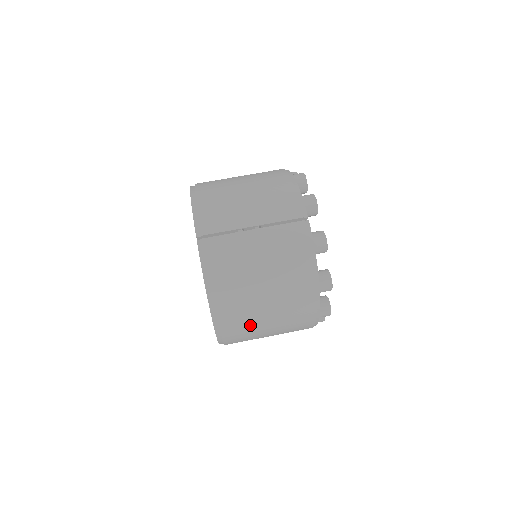
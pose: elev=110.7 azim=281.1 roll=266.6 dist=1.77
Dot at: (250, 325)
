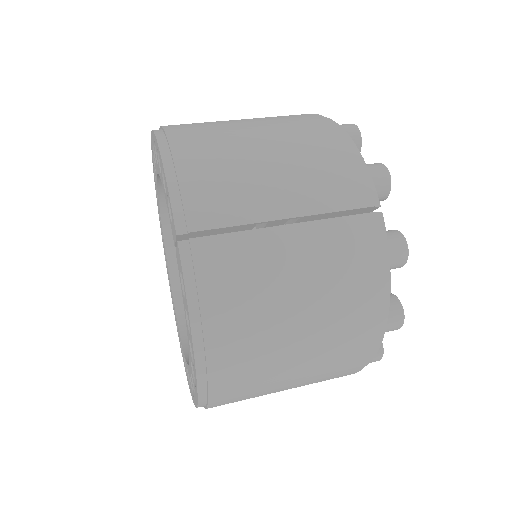
Dot at: (260, 388)
